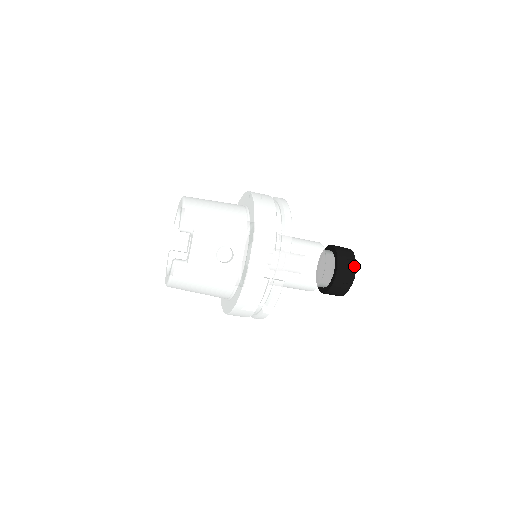
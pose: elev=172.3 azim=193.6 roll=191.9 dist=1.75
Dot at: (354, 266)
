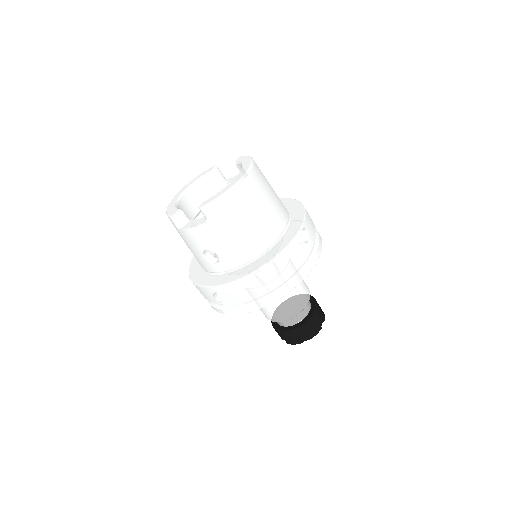
Dot at: (304, 340)
